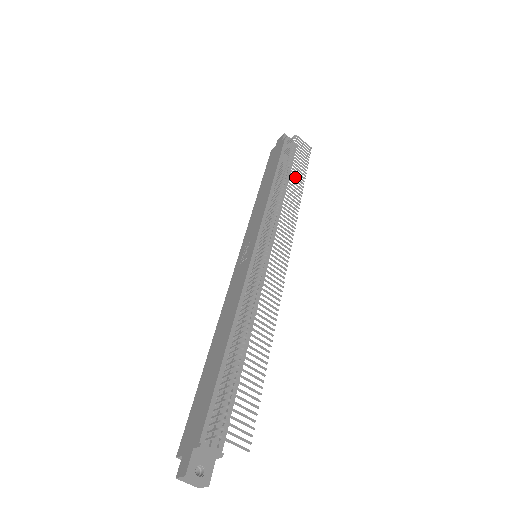
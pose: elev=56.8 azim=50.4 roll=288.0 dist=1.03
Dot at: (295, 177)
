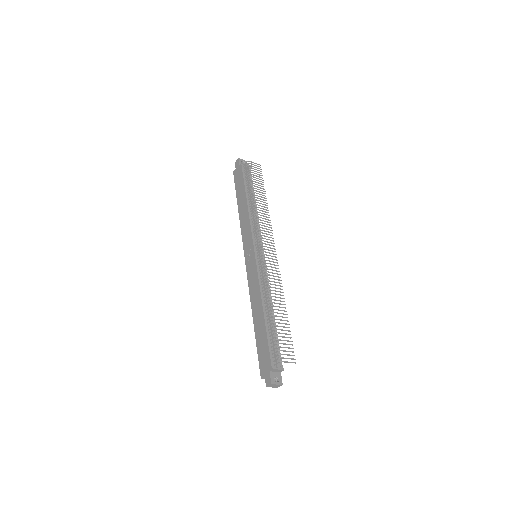
Dot at: (260, 194)
